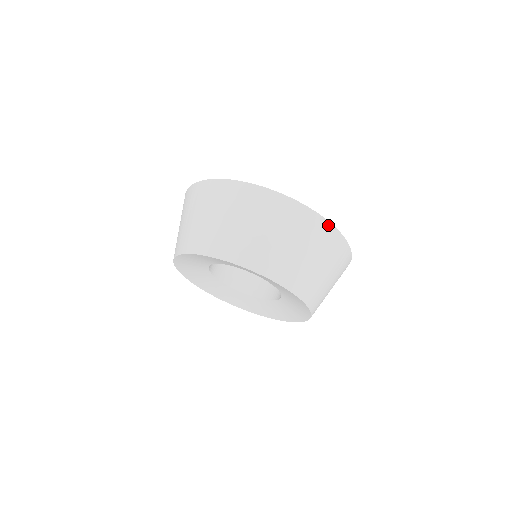
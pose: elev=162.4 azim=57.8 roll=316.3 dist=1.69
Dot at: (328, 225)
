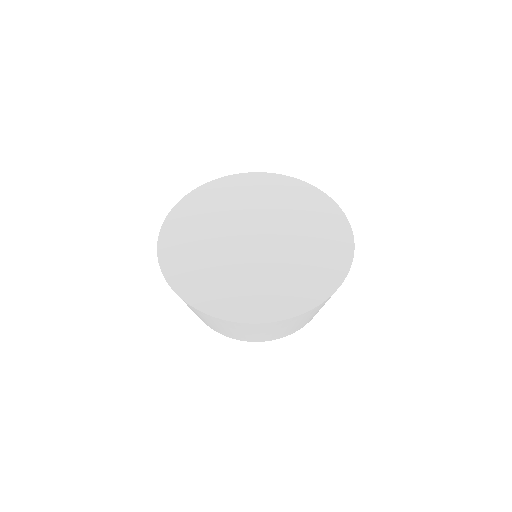
Dot at: (352, 259)
